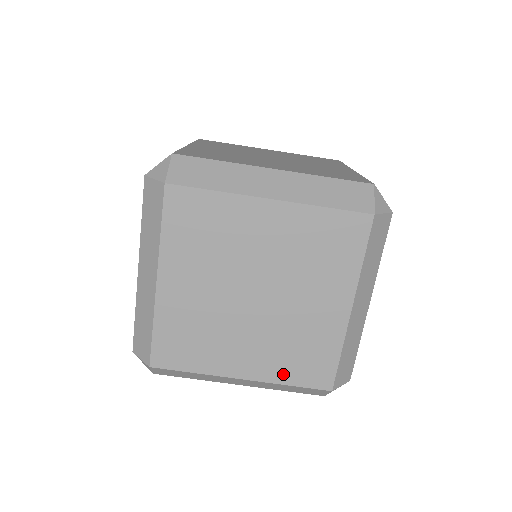
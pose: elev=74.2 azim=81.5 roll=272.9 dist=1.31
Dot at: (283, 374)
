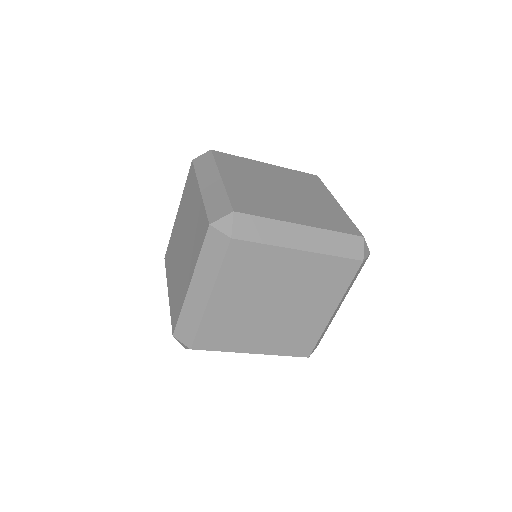
Dot at: occluded
